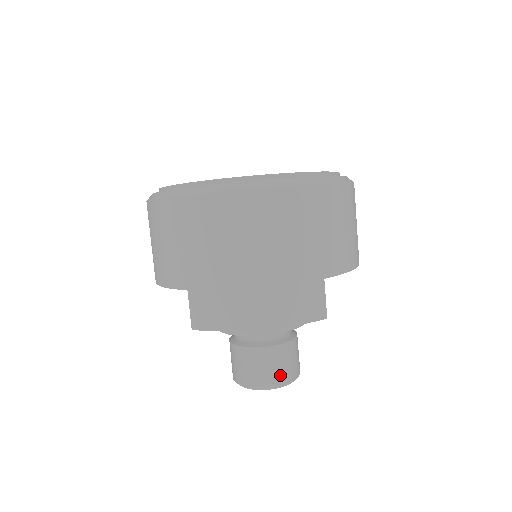
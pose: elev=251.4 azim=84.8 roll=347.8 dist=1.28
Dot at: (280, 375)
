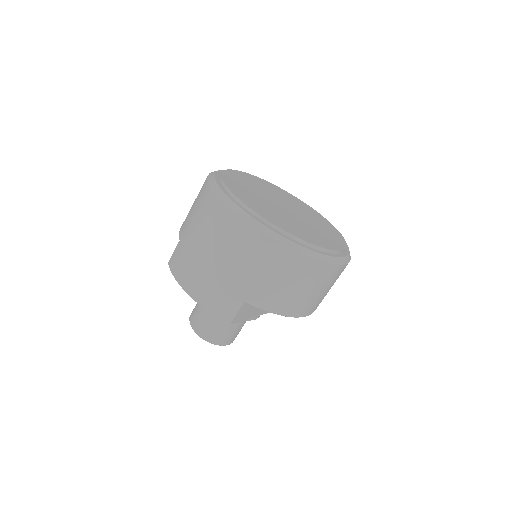
Dot at: (208, 333)
